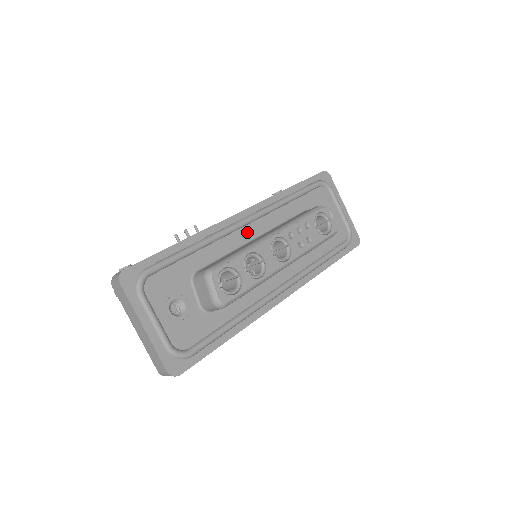
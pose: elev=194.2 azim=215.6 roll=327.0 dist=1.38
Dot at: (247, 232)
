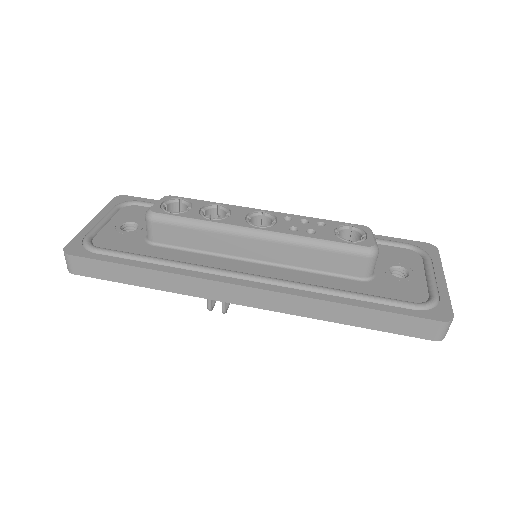
Dot at: occluded
